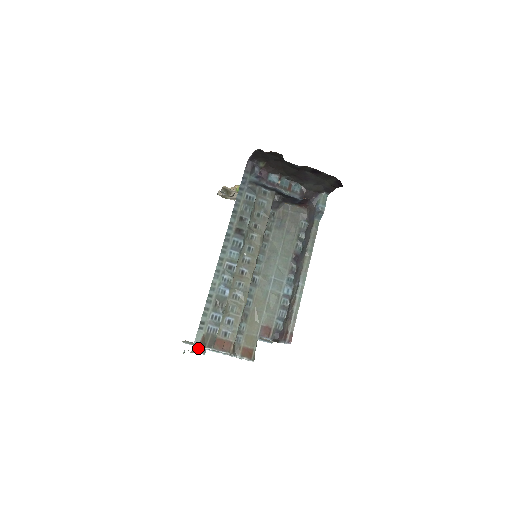
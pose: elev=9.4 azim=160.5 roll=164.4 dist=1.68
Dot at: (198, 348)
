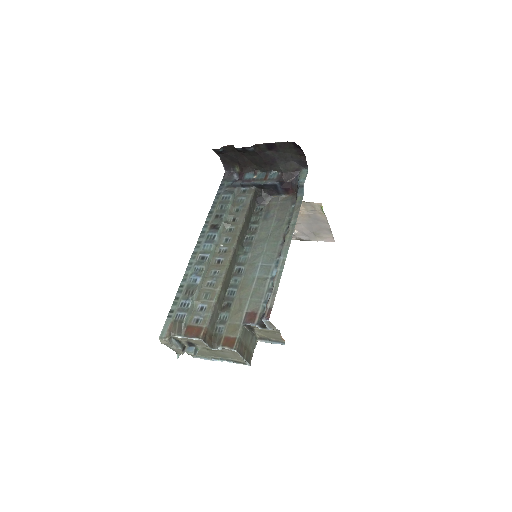
Dot at: (165, 335)
